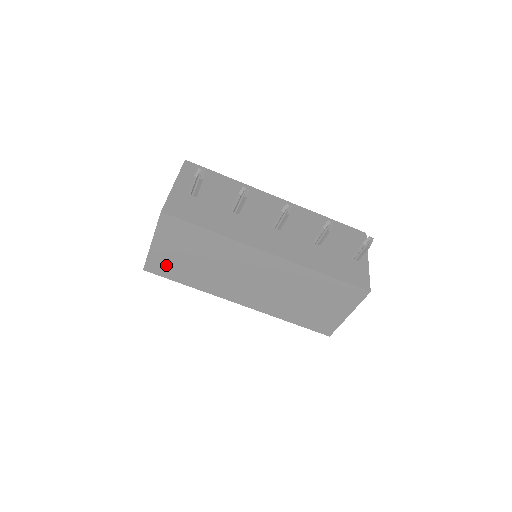
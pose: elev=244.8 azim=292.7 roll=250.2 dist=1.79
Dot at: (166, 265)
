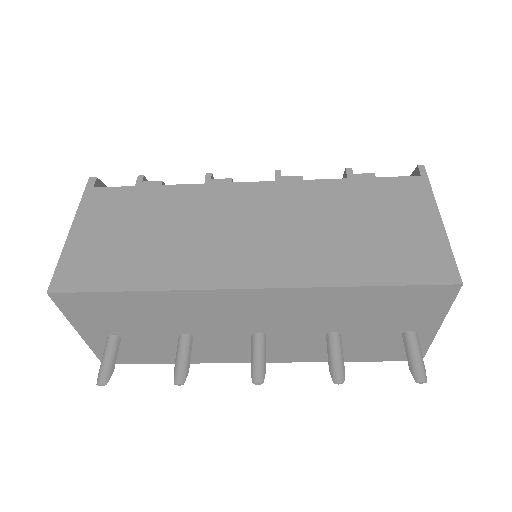
Dot at: occluded
